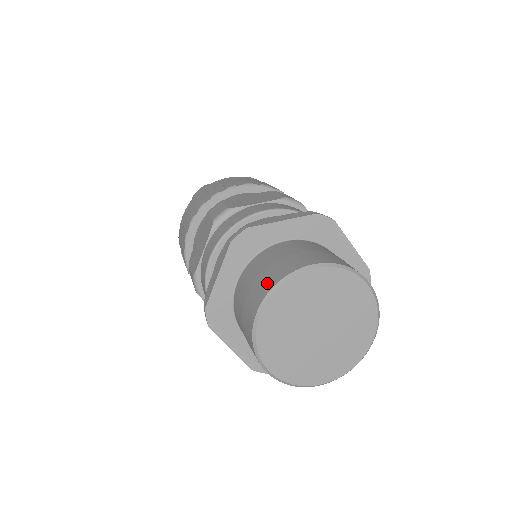
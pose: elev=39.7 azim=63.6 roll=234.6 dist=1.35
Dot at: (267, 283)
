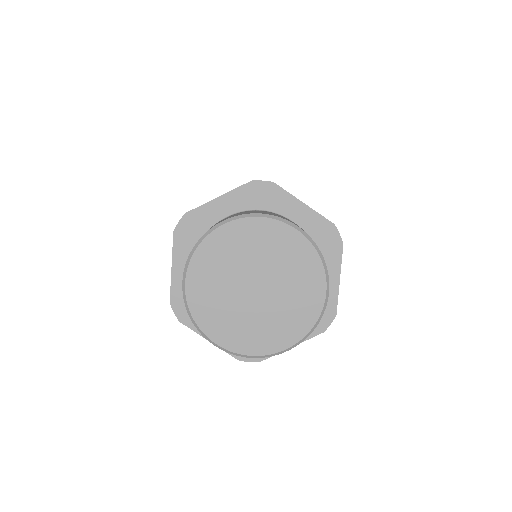
Dot at: occluded
